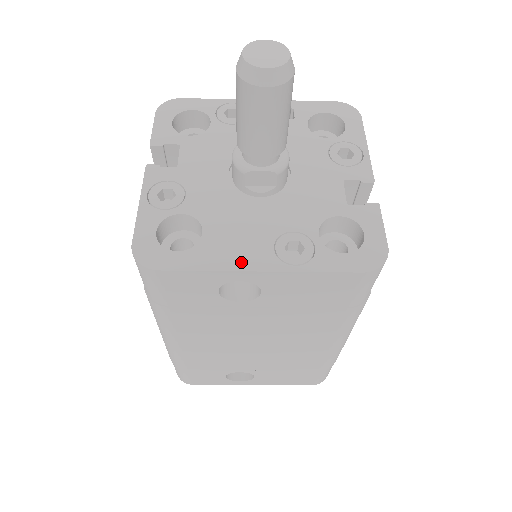
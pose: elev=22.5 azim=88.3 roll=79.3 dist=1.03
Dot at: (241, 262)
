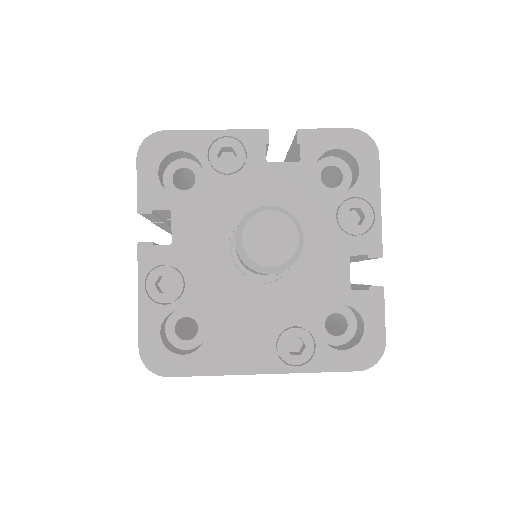
Dot at: (245, 365)
